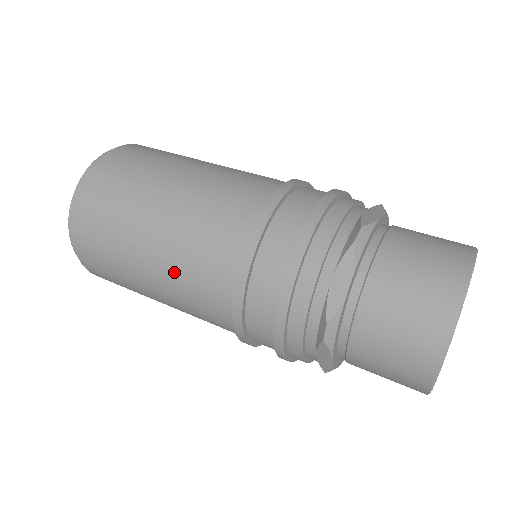
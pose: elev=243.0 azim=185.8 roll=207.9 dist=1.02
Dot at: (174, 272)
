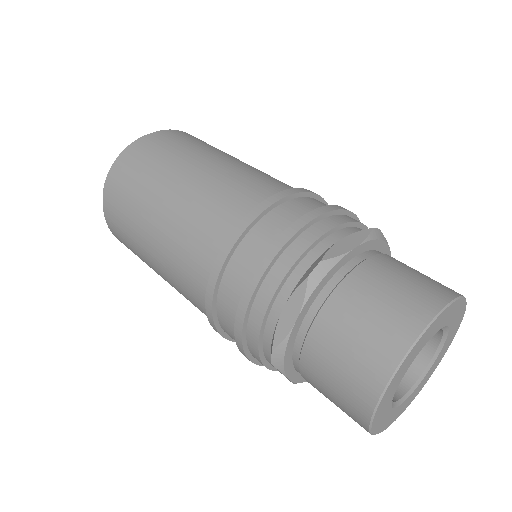
Dot at: (198, 193)
